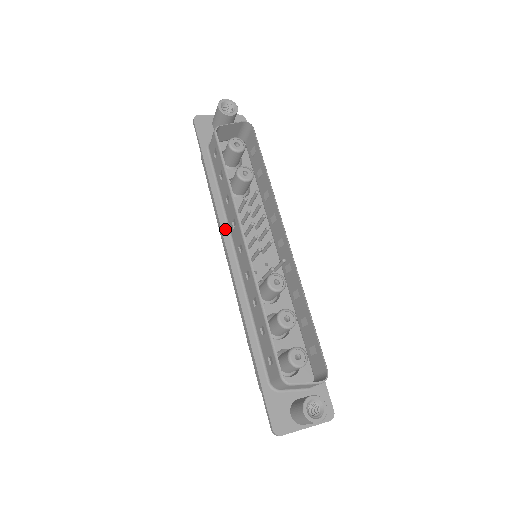
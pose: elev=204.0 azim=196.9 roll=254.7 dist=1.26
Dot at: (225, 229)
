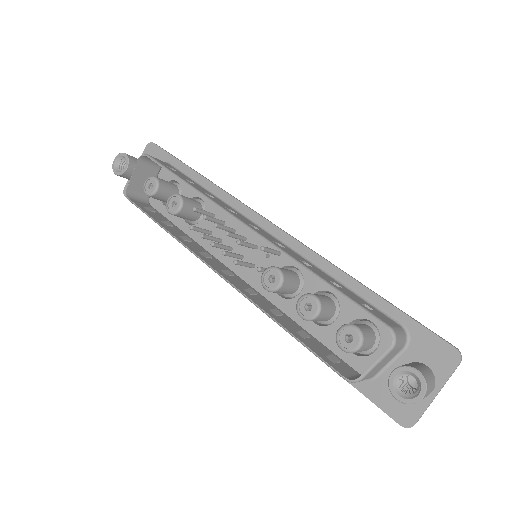
Dot at: occluded
